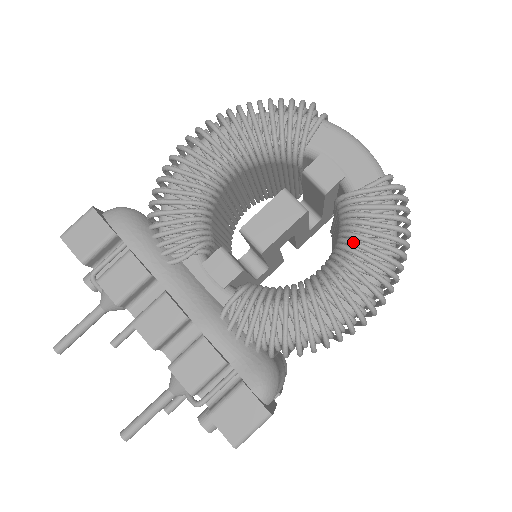
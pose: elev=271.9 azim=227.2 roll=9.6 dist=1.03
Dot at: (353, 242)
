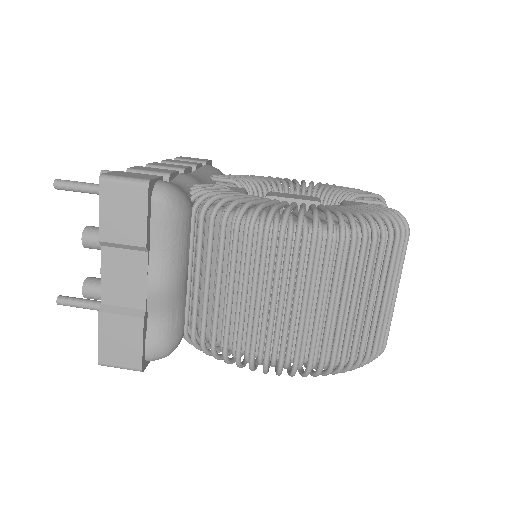
Dot at: (333, 205)
